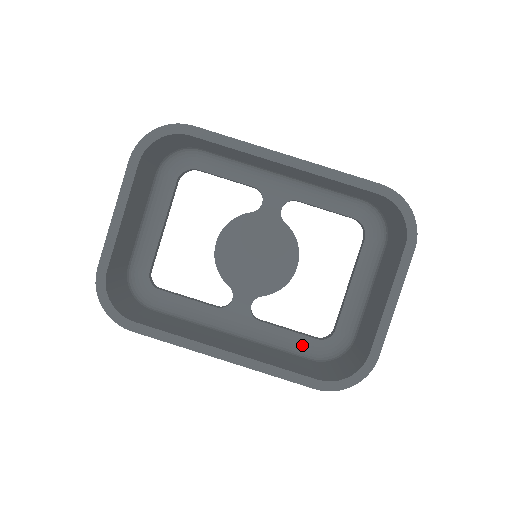
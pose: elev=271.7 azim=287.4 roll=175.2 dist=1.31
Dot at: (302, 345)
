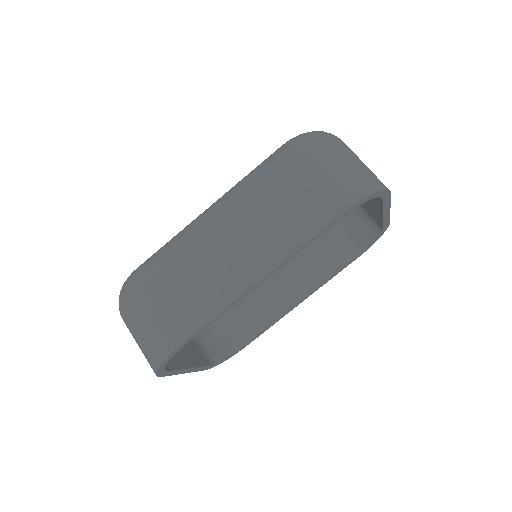
Dot at: occluded
